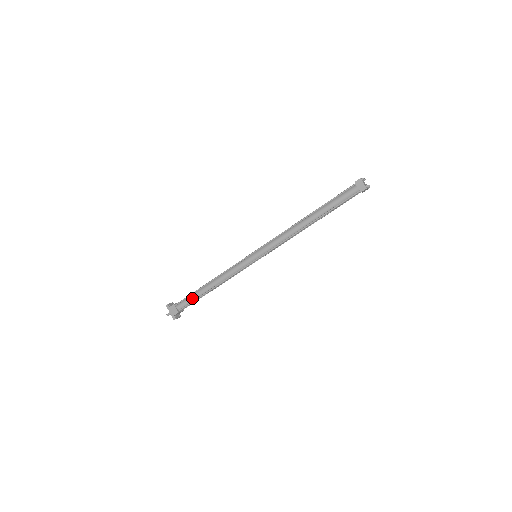
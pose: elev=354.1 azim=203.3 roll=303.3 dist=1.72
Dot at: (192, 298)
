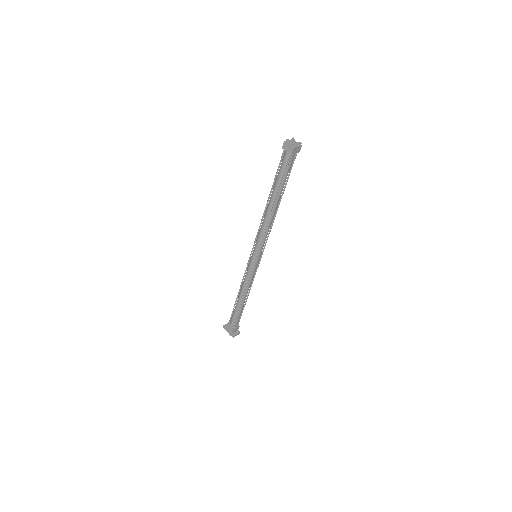
Dot at: (235, 314)
